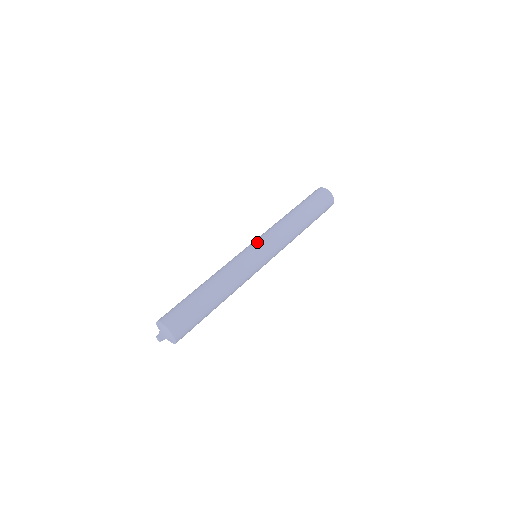
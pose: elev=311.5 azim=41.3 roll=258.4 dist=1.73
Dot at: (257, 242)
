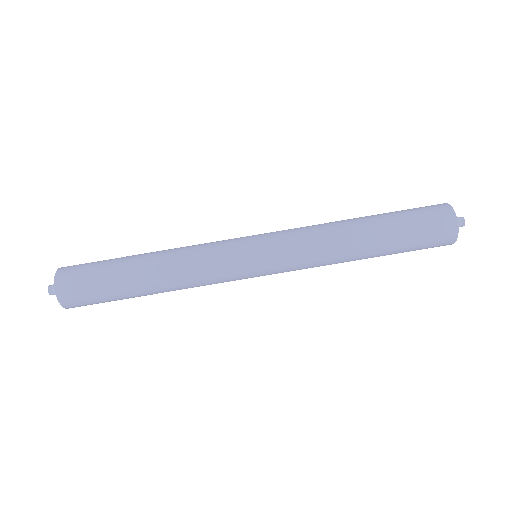
Dot at: (266, 251)
